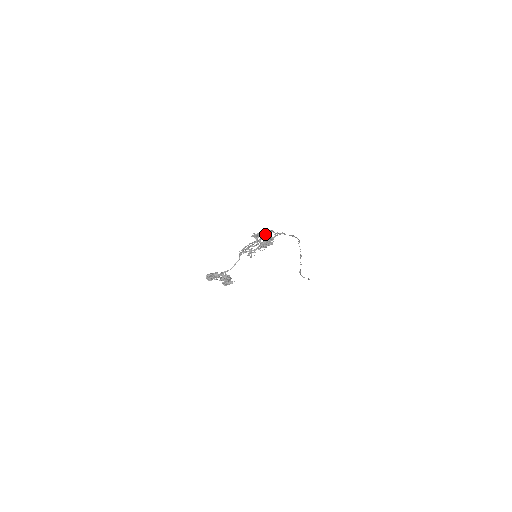
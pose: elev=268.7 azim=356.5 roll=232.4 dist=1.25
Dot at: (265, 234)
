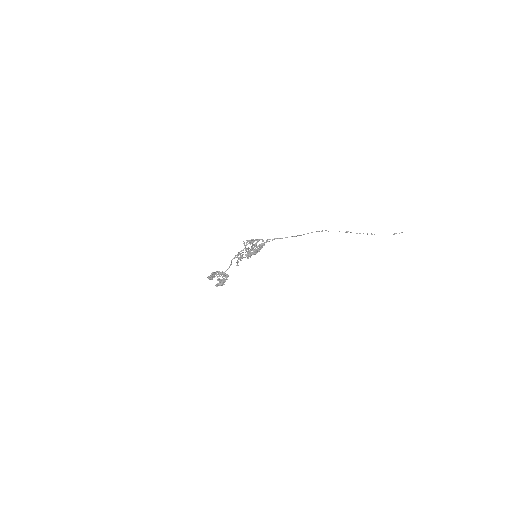
Dot at: occluded
